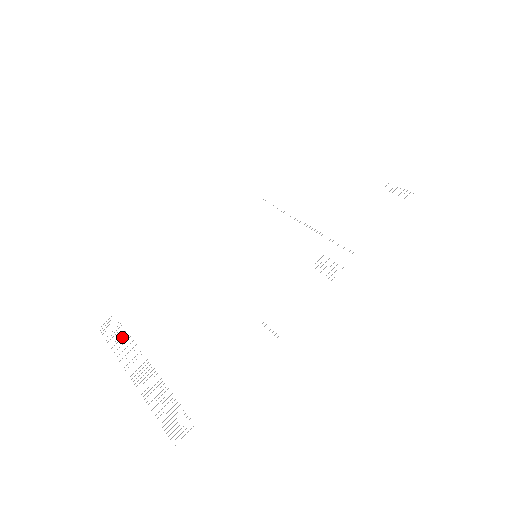
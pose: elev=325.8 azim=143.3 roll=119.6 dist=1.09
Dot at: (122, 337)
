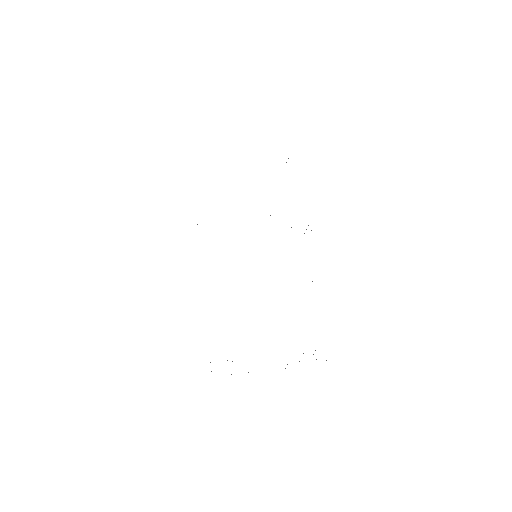
Dot at: occluded
